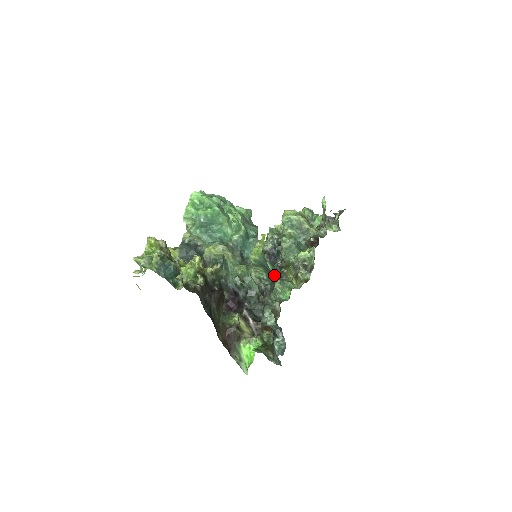
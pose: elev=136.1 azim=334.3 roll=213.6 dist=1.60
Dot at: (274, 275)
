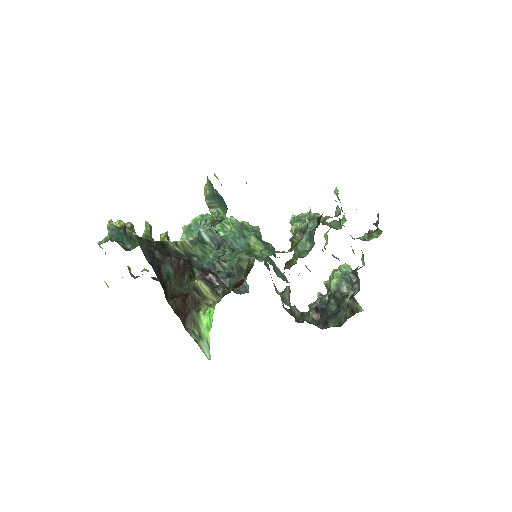
Dot at: (259, 245)
